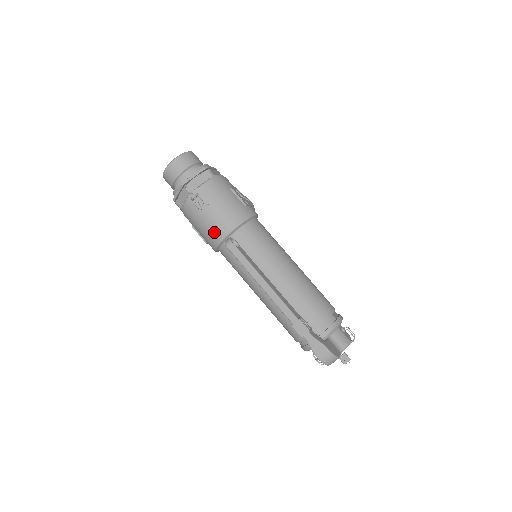
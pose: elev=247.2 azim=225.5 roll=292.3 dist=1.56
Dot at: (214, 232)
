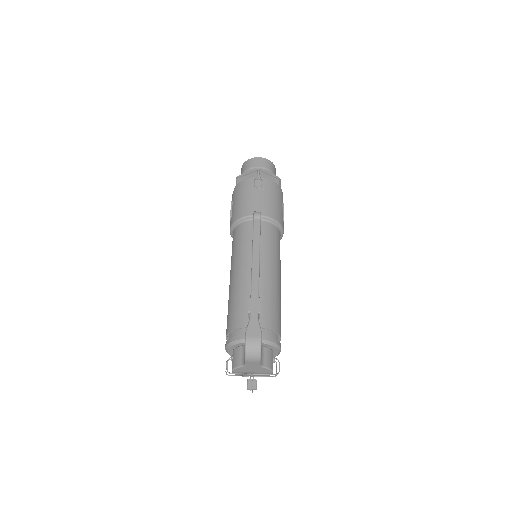
Dot at: (249, 207)
